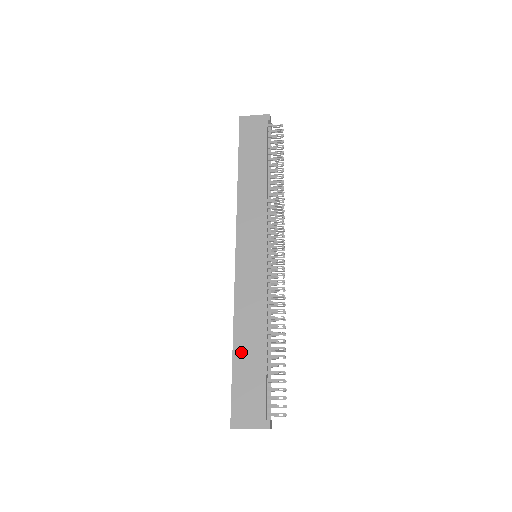
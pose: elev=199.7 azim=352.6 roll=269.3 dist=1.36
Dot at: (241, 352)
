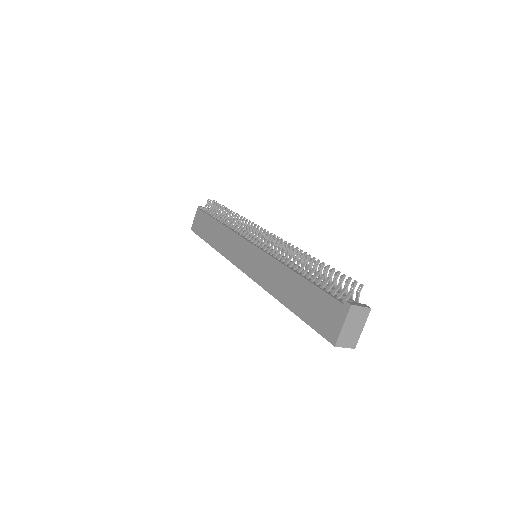
Dot at: (292, 301)
